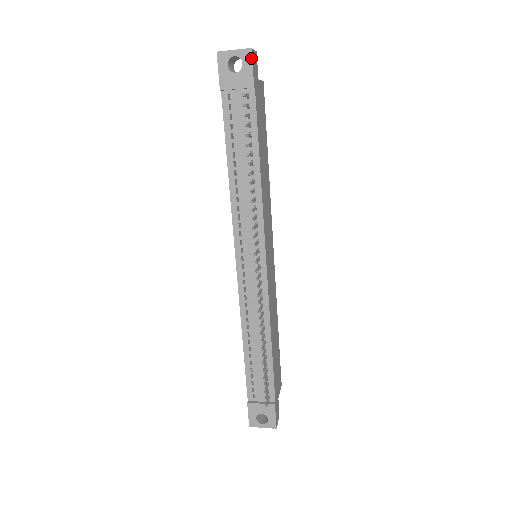
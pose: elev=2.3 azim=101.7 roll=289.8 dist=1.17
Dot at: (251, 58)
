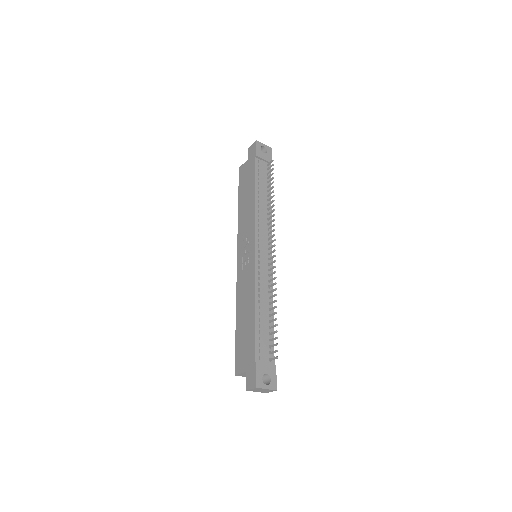
Dot at: (271, 151)
